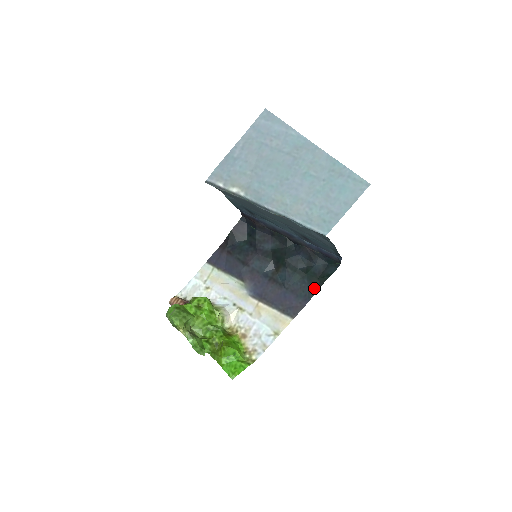
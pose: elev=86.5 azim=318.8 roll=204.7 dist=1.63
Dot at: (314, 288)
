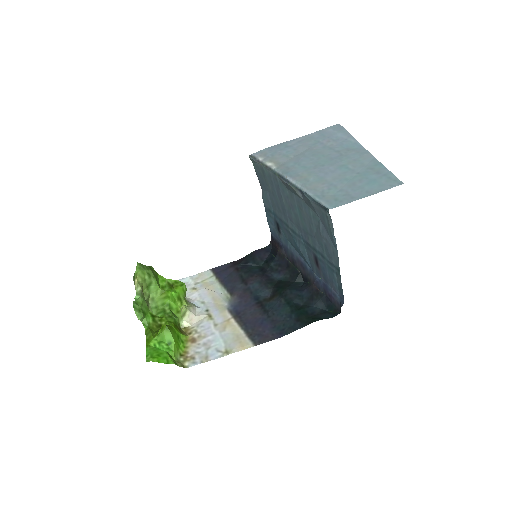
Dot at: (297, 325)
